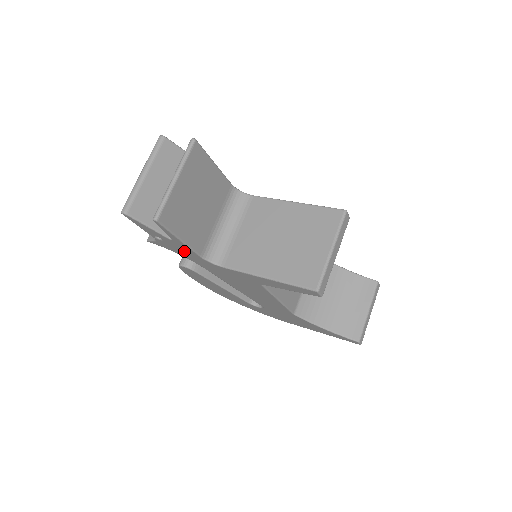
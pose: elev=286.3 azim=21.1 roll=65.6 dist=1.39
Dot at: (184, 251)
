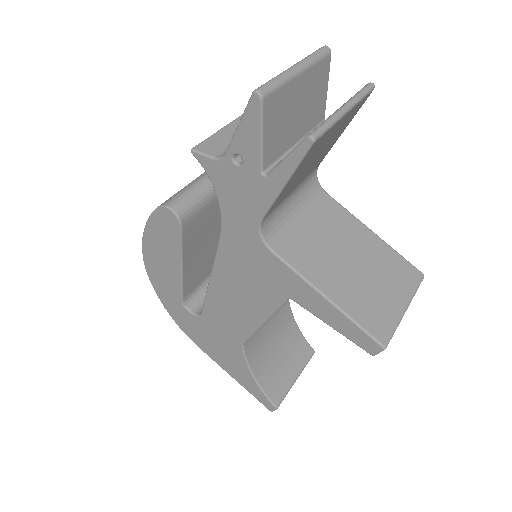
Dot at: (245, 199)
